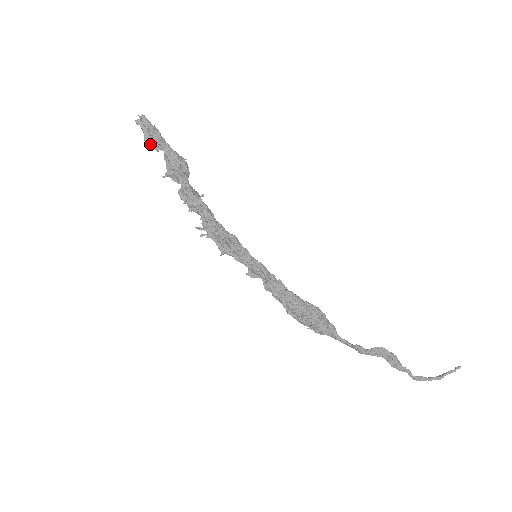
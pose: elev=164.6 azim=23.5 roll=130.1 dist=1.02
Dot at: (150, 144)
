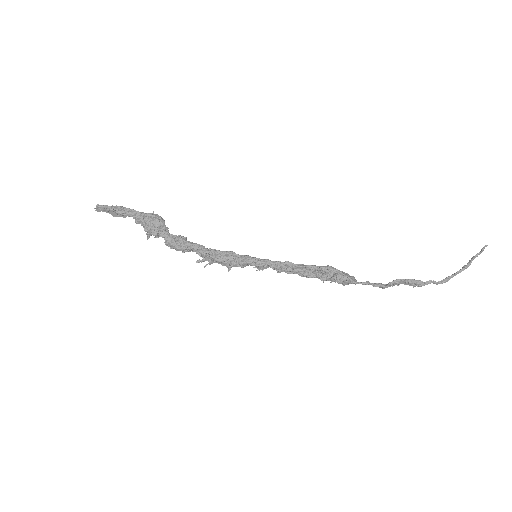
Dot at: (120, 216)
